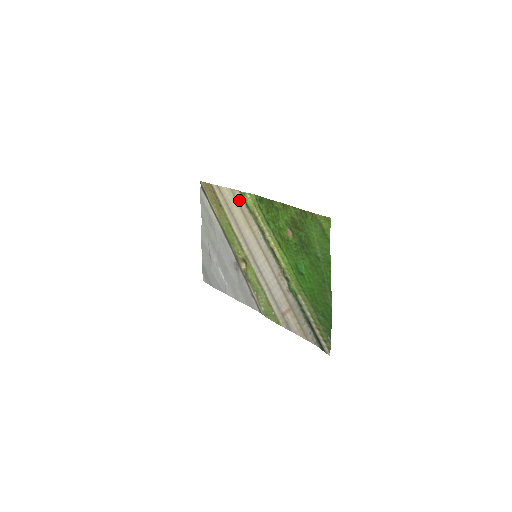
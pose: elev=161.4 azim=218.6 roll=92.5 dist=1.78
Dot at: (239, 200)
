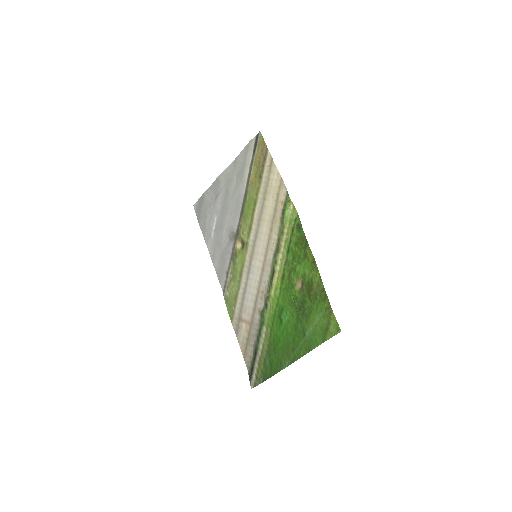
Dot at: (281, 197)
